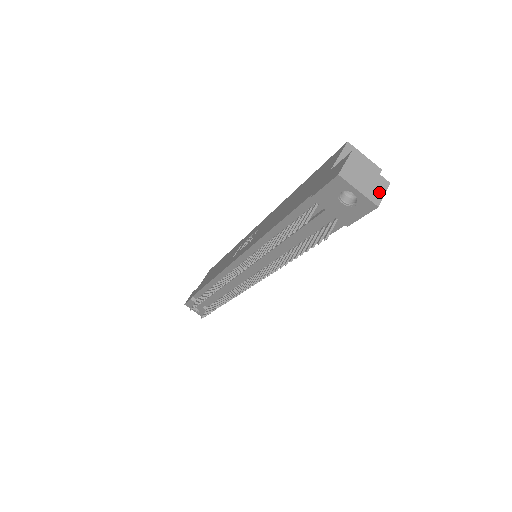
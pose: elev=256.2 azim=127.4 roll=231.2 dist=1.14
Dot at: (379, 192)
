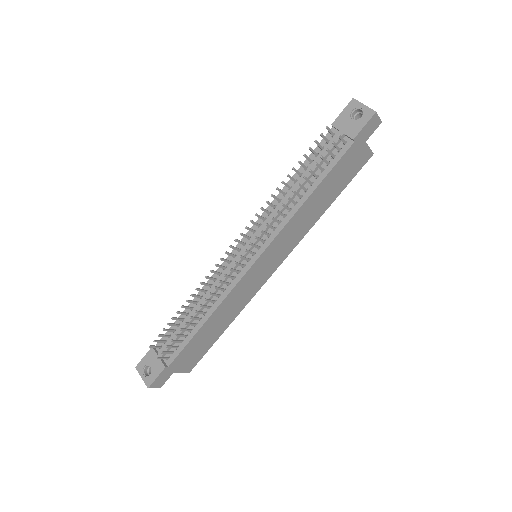
Dot at: (376, 115)
